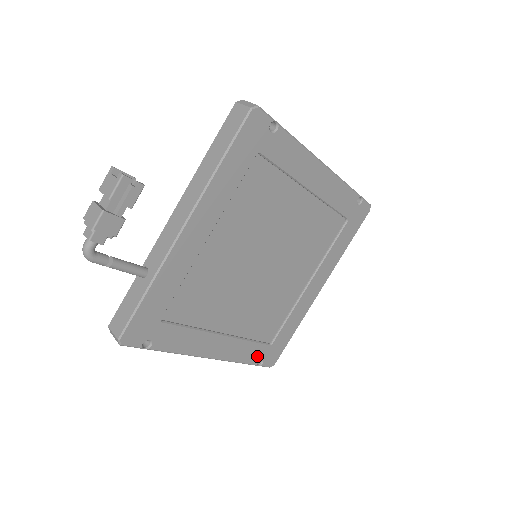
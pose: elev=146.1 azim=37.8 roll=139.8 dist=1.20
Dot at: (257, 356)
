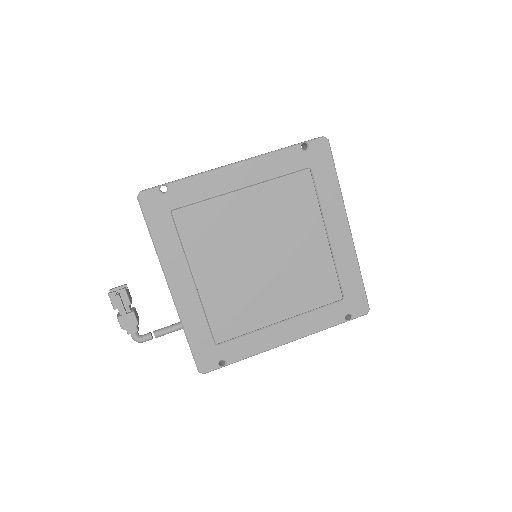
Dot at: (338, 315)
